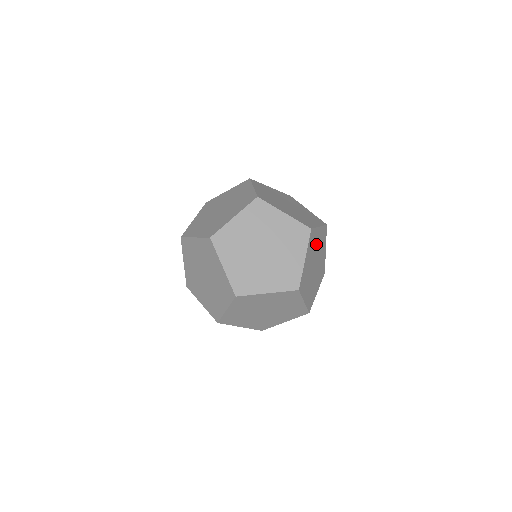
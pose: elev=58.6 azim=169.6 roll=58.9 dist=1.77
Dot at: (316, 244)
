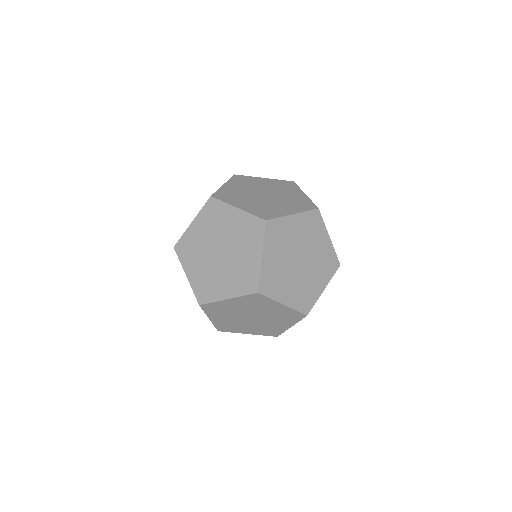
Dot at: (292, 235)
